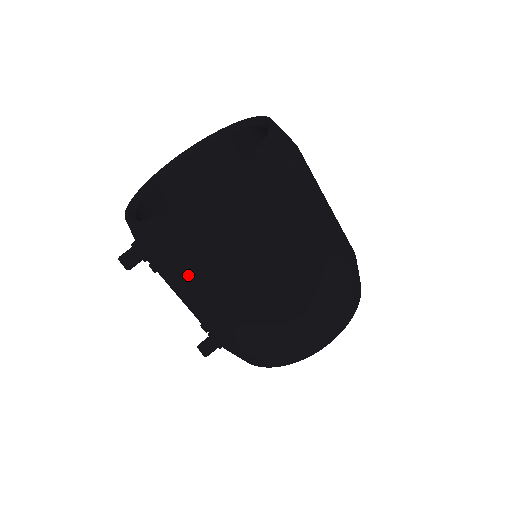
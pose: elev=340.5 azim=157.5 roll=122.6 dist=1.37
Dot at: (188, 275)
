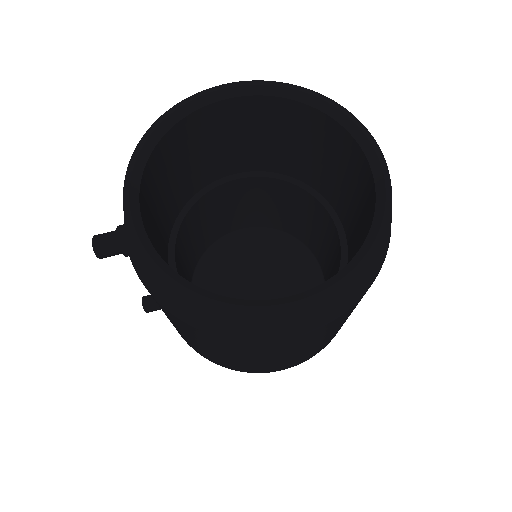
Dot at: (181, 325)
